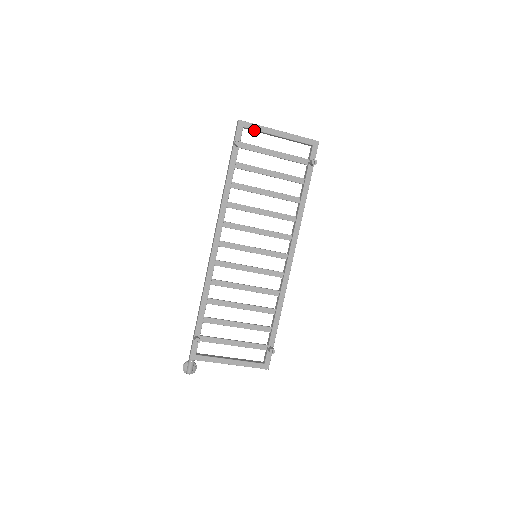
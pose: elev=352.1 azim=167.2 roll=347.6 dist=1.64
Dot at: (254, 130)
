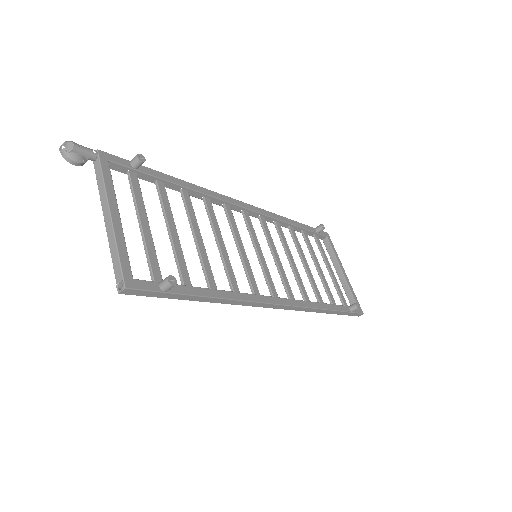
Dot at: (330, 248)
